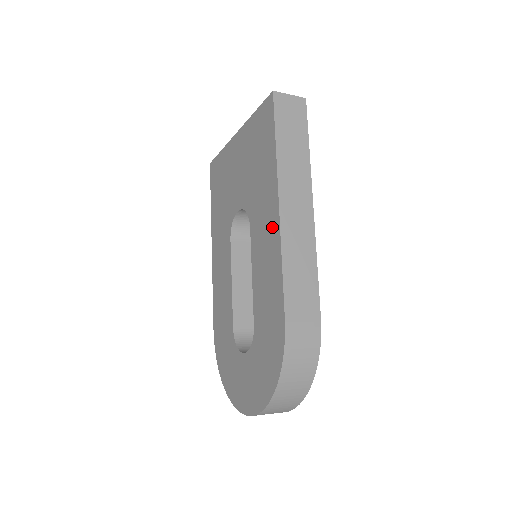
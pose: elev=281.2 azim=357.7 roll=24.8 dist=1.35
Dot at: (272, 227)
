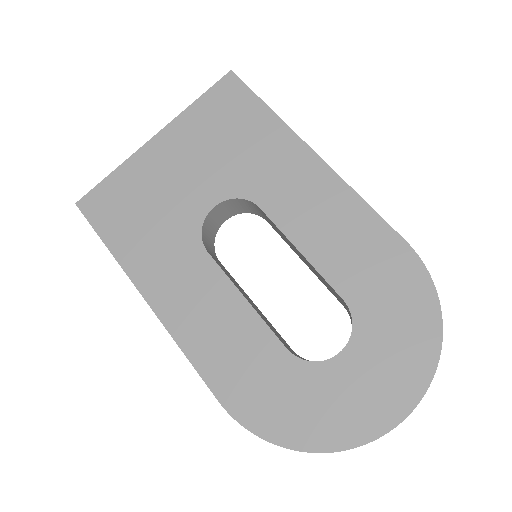
Dot at: (316, 178)
